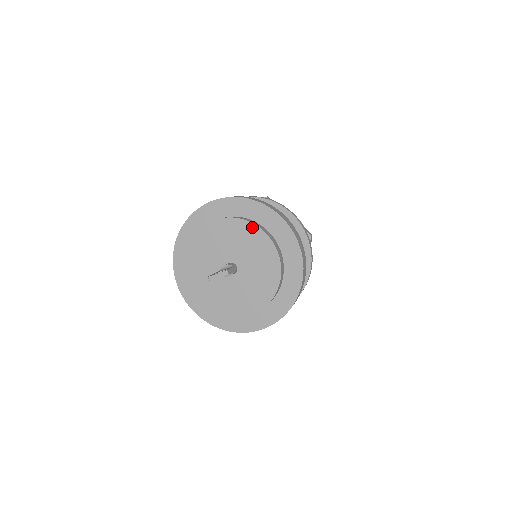
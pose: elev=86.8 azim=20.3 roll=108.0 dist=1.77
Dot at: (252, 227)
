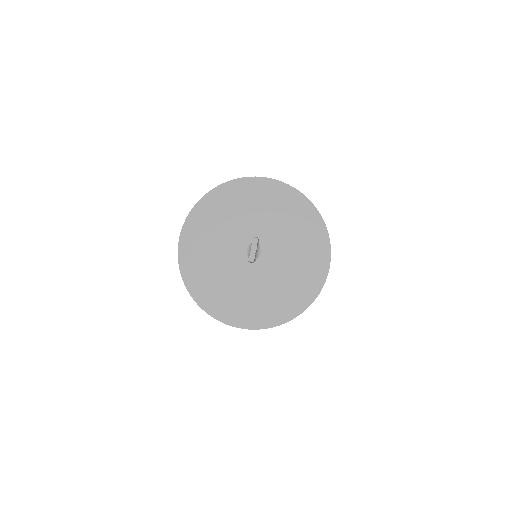
Dot at: (227, 207)
